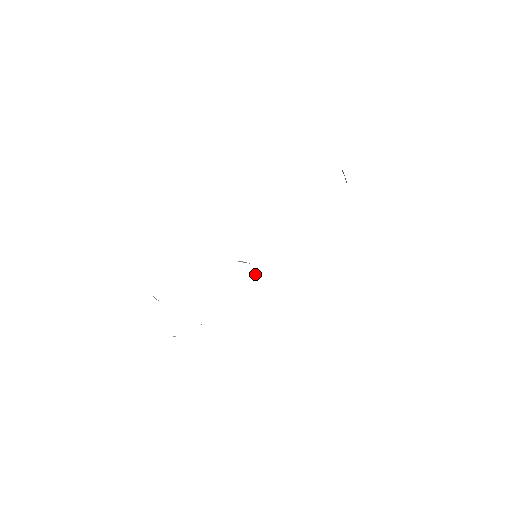
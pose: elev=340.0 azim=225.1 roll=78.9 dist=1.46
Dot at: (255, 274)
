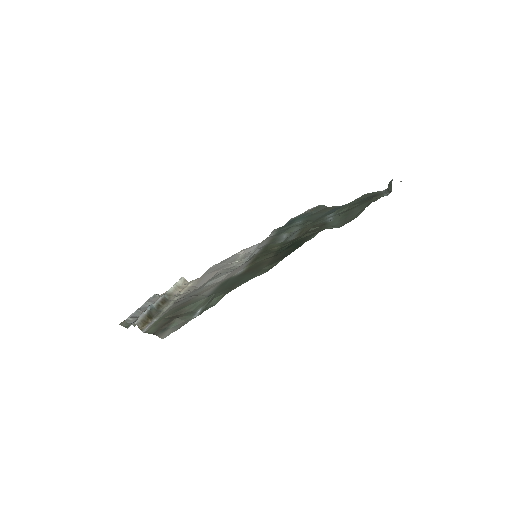
Dot at: occluded
